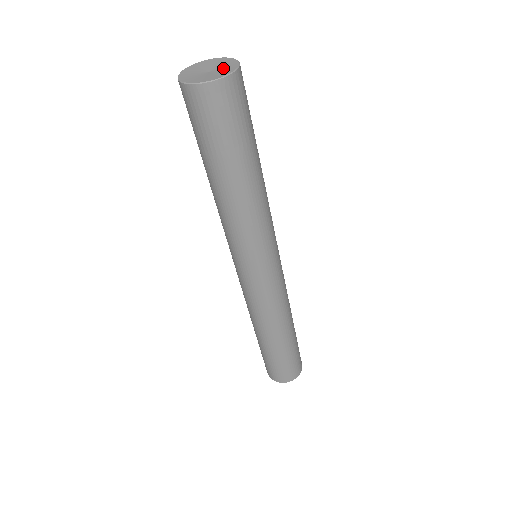
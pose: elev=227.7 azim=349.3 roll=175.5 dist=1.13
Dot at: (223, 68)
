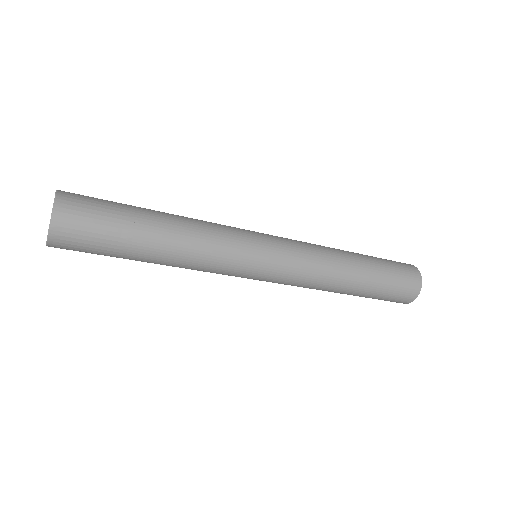
Dot at: occluded
